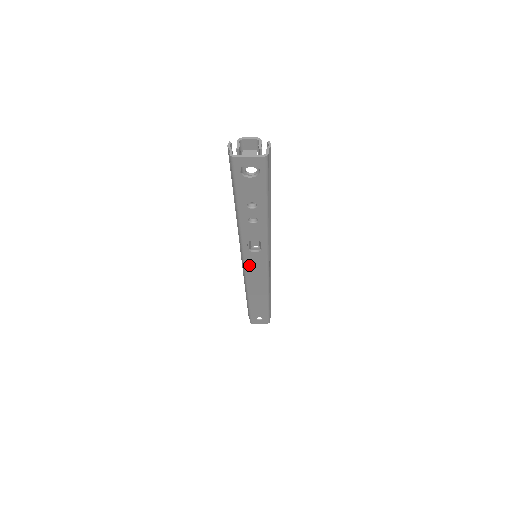
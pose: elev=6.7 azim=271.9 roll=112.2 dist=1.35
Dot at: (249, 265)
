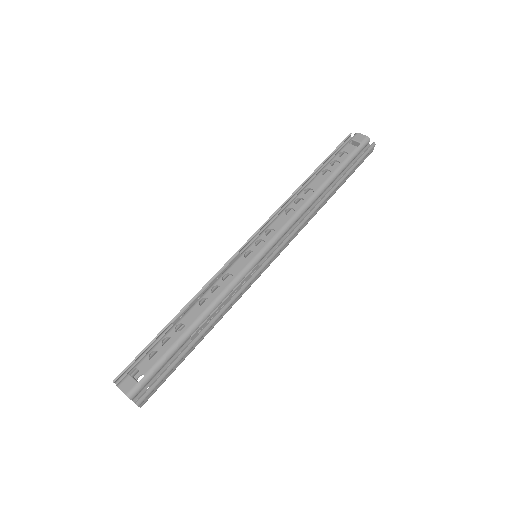
Dot at: occluded
